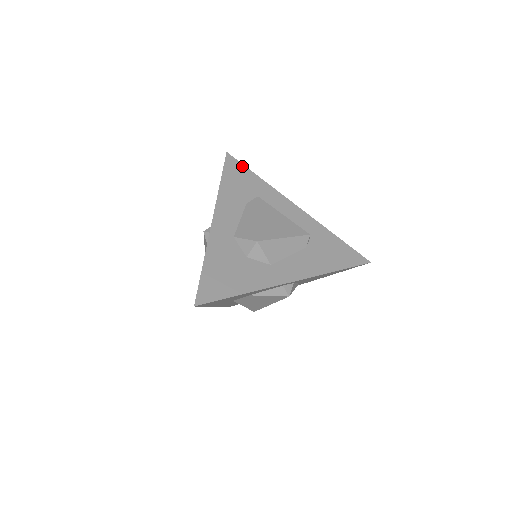
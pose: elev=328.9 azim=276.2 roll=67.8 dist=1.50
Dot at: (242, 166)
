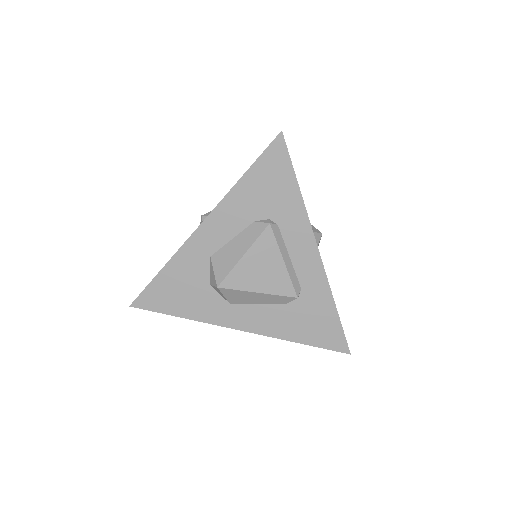
Dot at: (288, 163)
